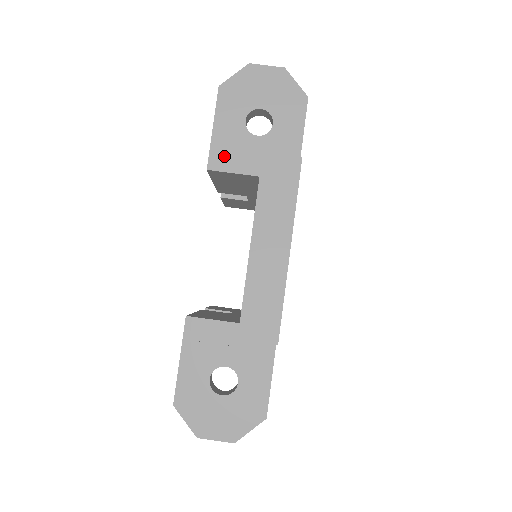
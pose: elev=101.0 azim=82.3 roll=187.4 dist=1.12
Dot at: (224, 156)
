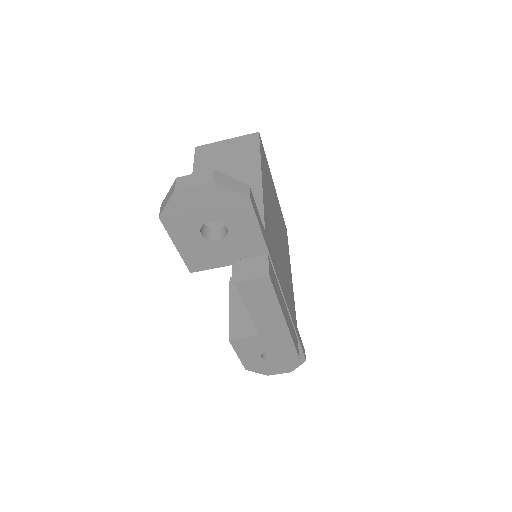
Dot at: (198, 261)
